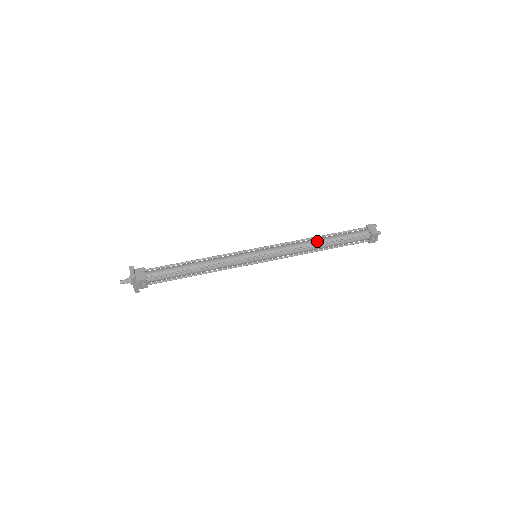
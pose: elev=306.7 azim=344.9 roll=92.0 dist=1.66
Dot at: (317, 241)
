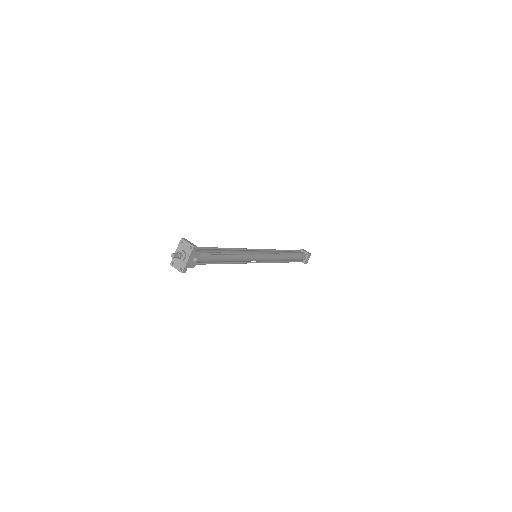
Dot at: (285, 252)
